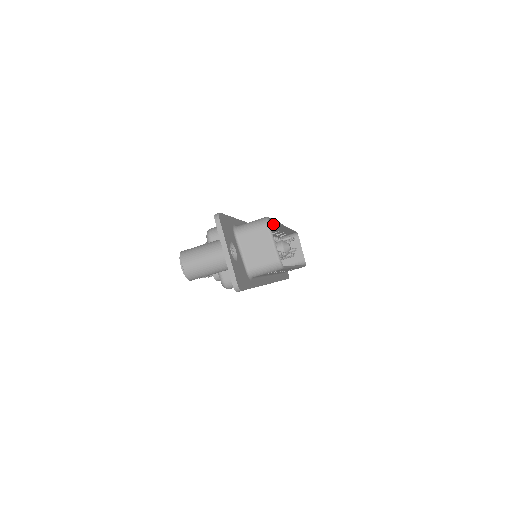
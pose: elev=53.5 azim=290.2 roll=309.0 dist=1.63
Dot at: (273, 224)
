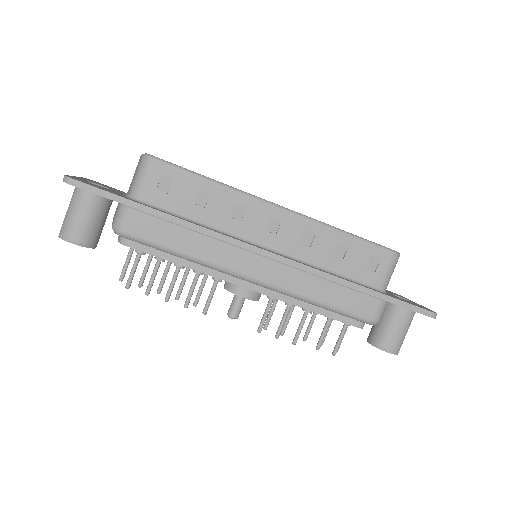
Dot at: occluded
